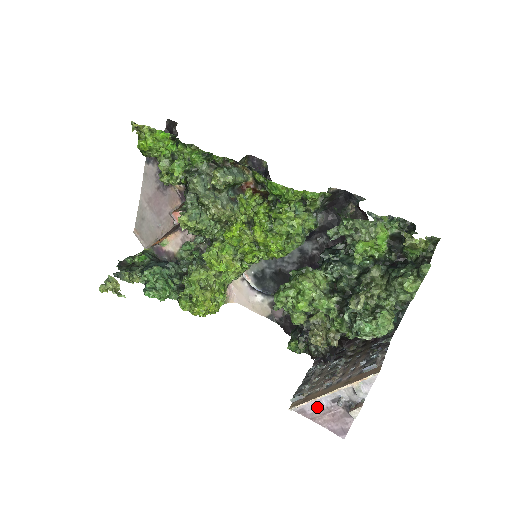
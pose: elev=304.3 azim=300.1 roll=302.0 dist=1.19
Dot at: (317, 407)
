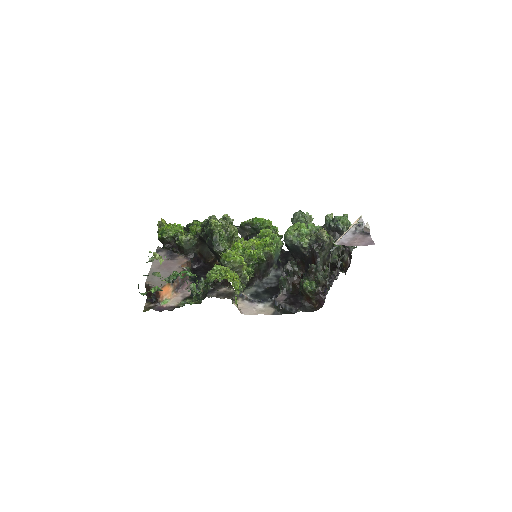
Dot at: (348, 239)
